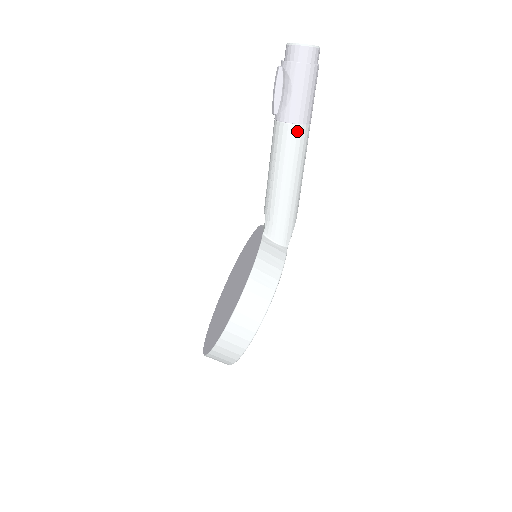
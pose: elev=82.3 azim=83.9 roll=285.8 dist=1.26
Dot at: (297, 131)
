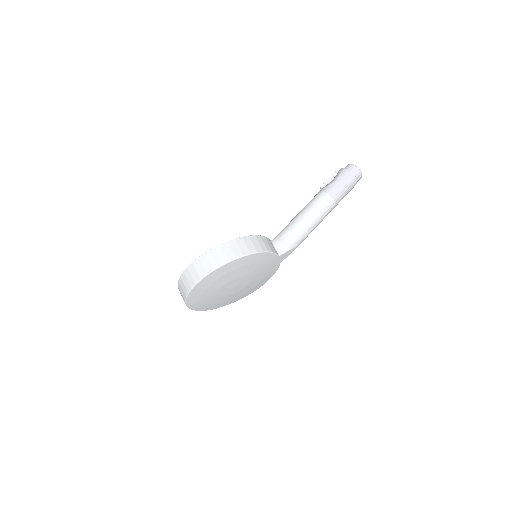
Dot at: (327, 198)
